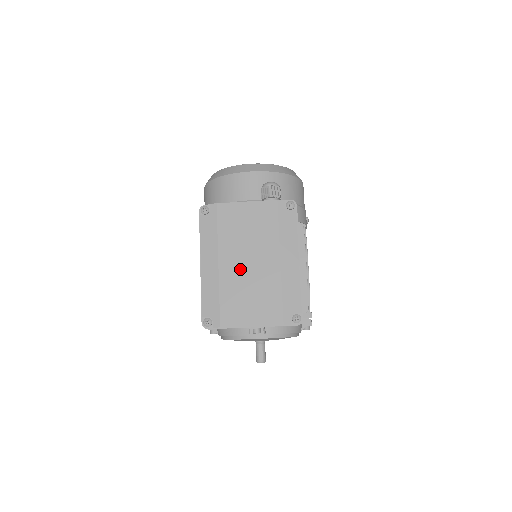
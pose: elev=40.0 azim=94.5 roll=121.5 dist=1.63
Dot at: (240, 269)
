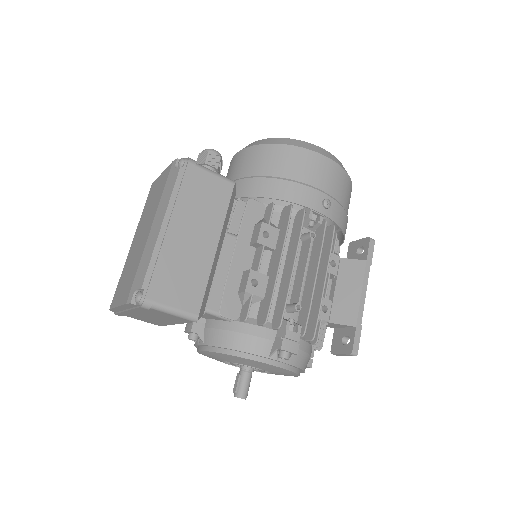
Dot at: (136, 245)
